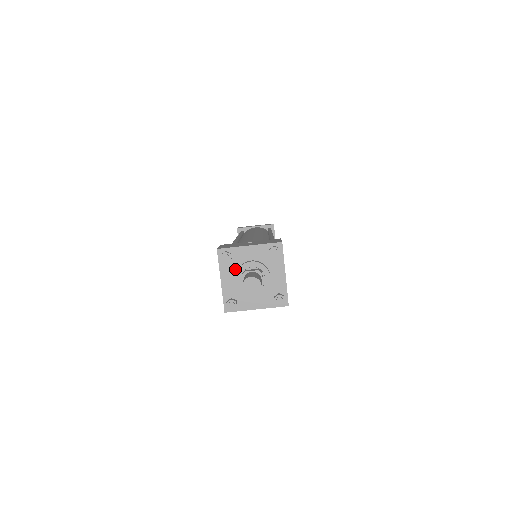
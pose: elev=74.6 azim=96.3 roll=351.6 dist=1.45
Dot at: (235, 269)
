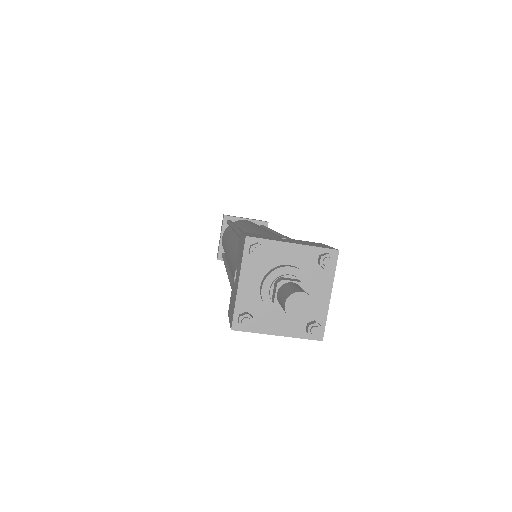
Dot at: (263, 271)
